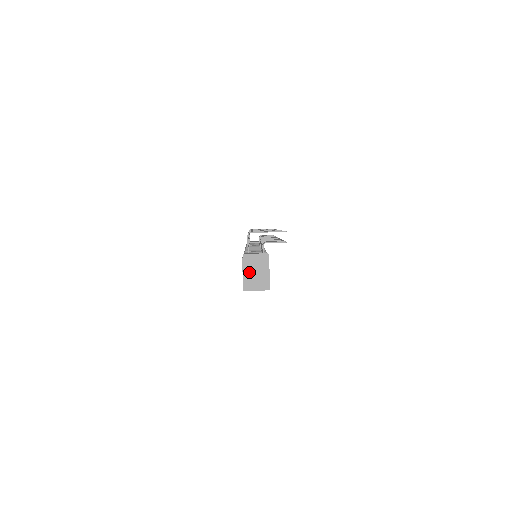
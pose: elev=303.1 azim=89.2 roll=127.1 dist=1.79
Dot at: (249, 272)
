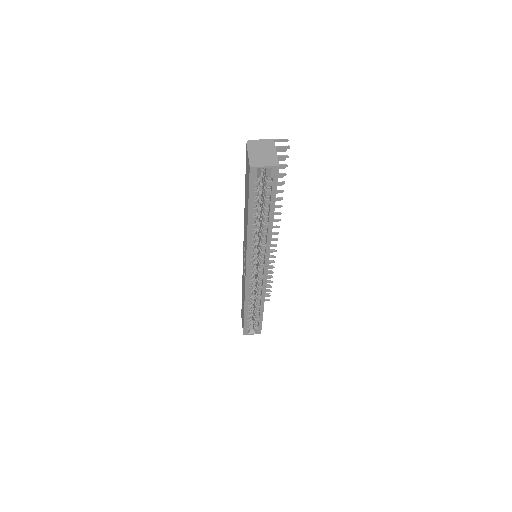
Dot at: (255, 153)
